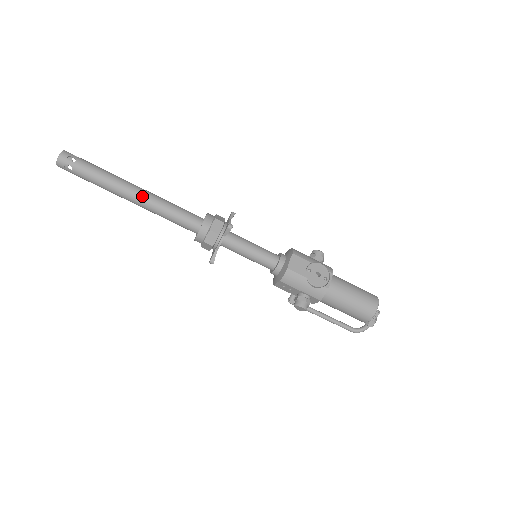
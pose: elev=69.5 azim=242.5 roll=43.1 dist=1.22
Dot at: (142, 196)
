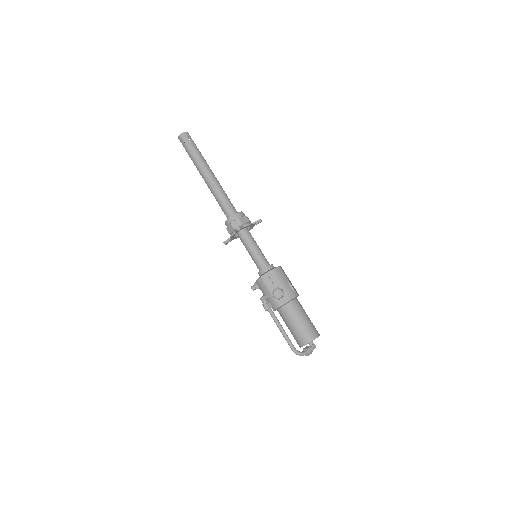
Dot at: (216, 178)
